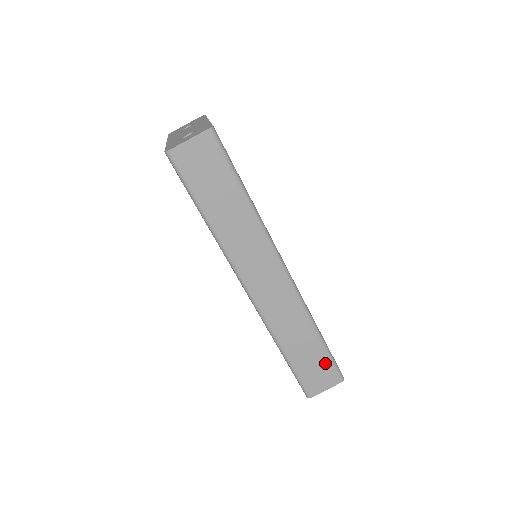
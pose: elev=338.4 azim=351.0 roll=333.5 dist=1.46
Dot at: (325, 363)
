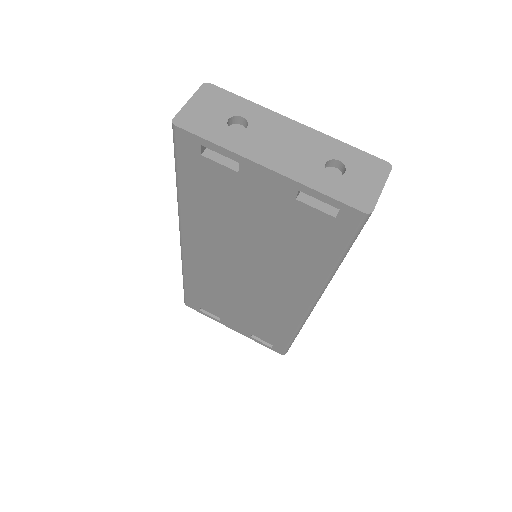
Dot at: occluded
